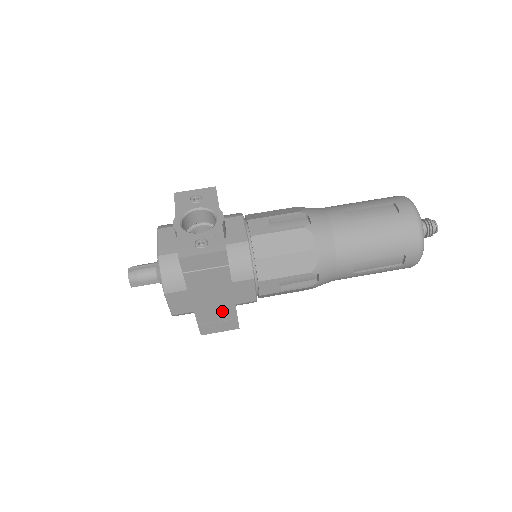
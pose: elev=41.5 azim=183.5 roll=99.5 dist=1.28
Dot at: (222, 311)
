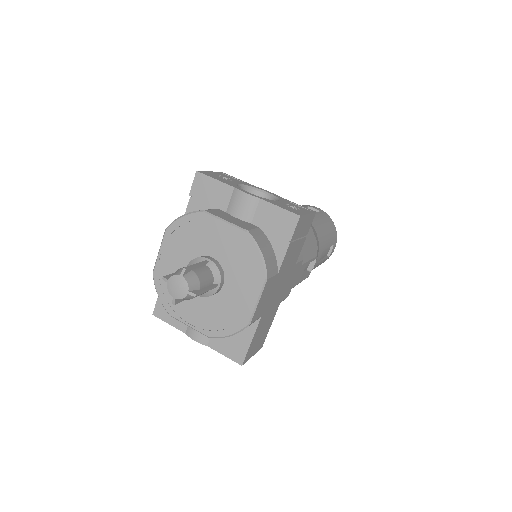
Dot at: (271, 315)
